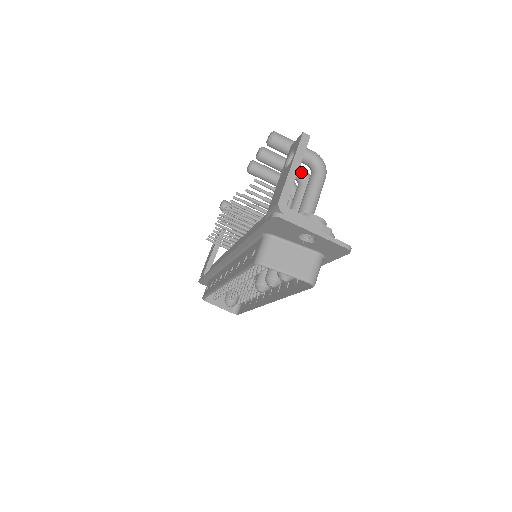
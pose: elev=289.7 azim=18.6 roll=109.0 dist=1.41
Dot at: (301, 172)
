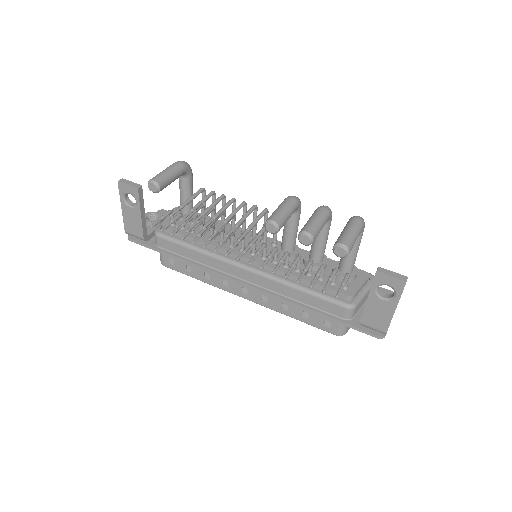
Dot at: (329, 218)
